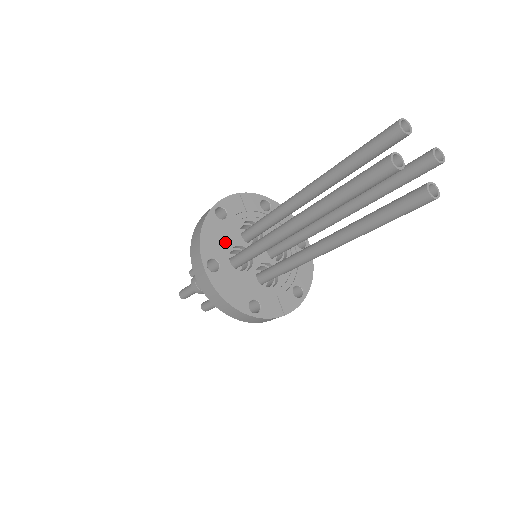
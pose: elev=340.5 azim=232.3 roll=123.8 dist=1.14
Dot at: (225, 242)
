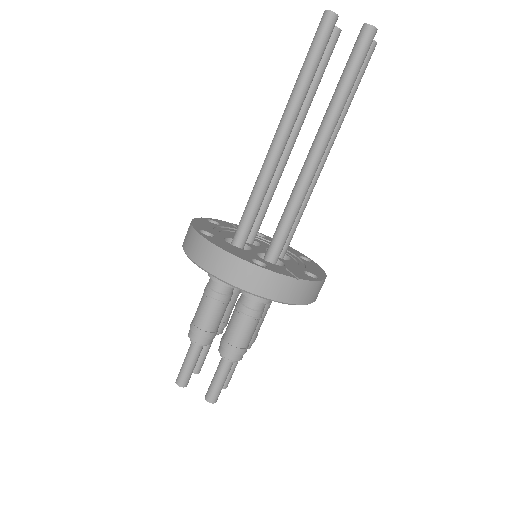
Dot at: (219, 233)
